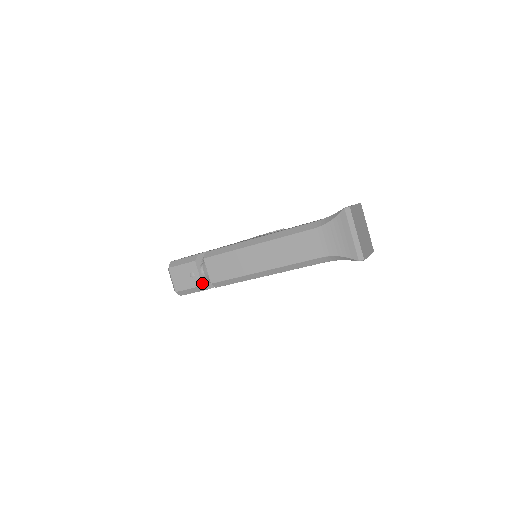
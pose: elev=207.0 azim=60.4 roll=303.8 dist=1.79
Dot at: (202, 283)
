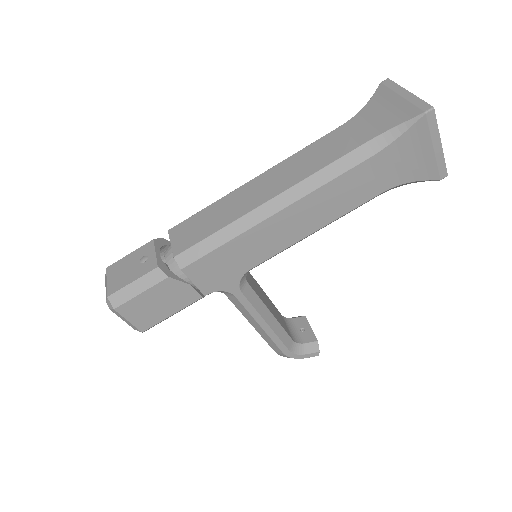
Dot at: (158, 264)
